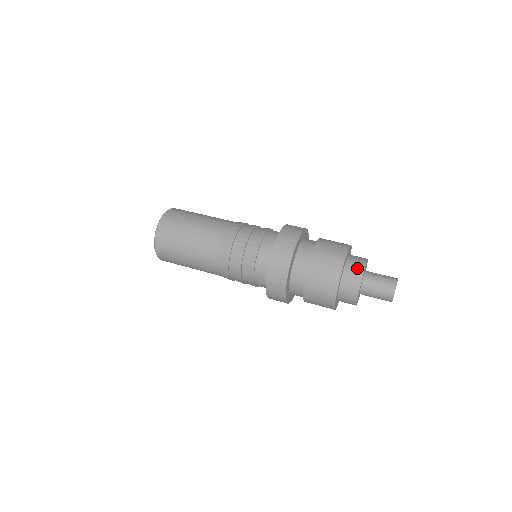
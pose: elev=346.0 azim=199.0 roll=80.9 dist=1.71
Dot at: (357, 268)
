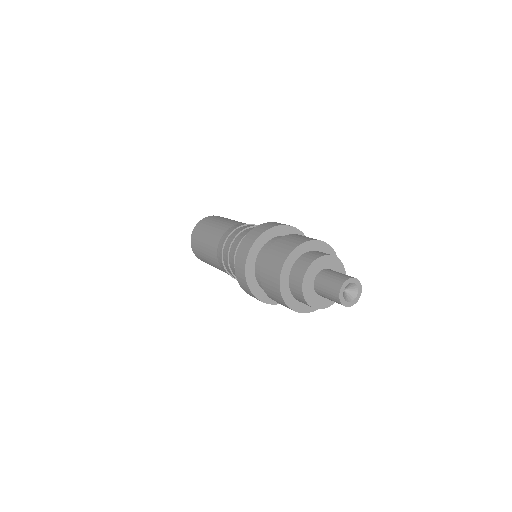
Dot at: (297, 280)
